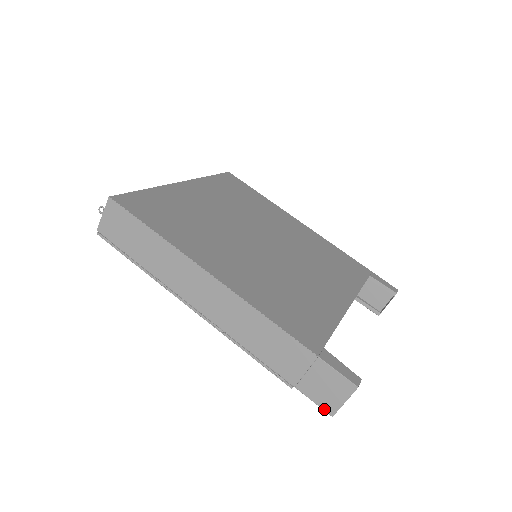
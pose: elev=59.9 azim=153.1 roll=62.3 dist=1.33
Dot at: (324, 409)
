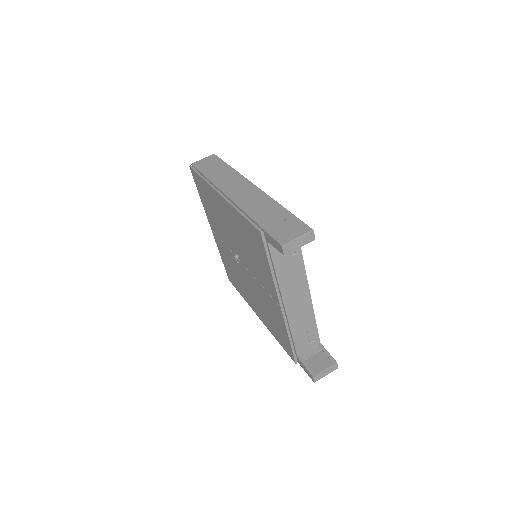
Dot at: (279, 241)
